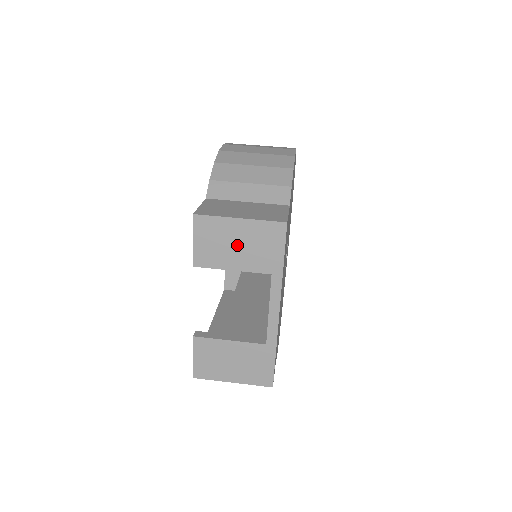
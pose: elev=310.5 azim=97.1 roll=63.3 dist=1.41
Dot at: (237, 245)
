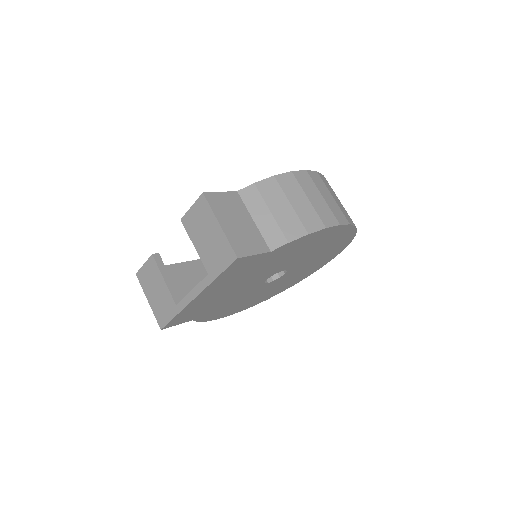
Dot at: (207, 237)
